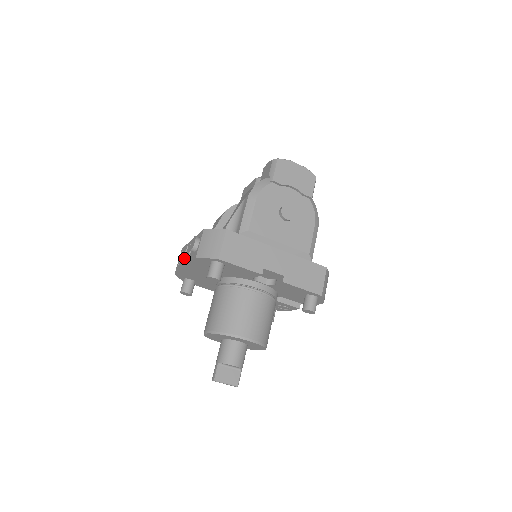
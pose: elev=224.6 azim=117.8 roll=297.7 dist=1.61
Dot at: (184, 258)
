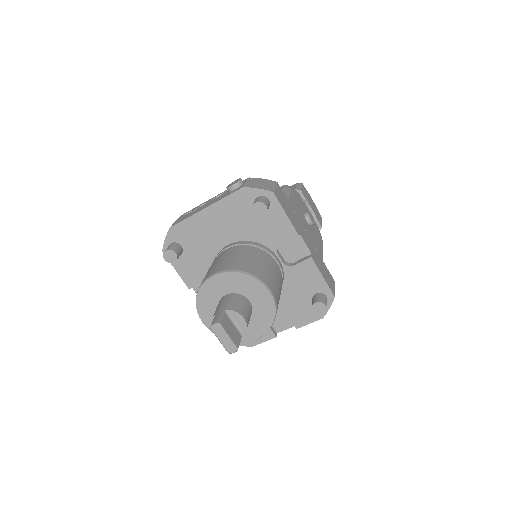
Dot at: (197, 210)
